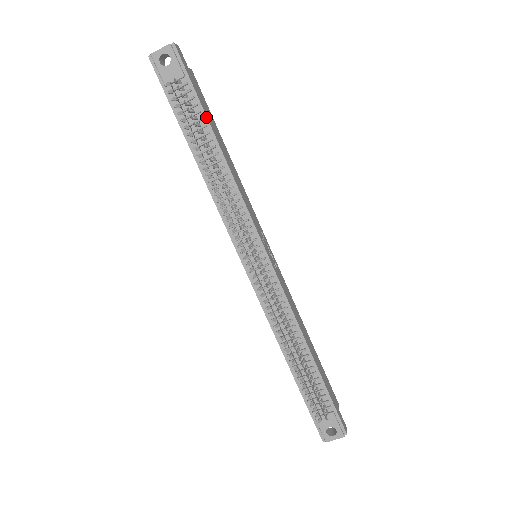
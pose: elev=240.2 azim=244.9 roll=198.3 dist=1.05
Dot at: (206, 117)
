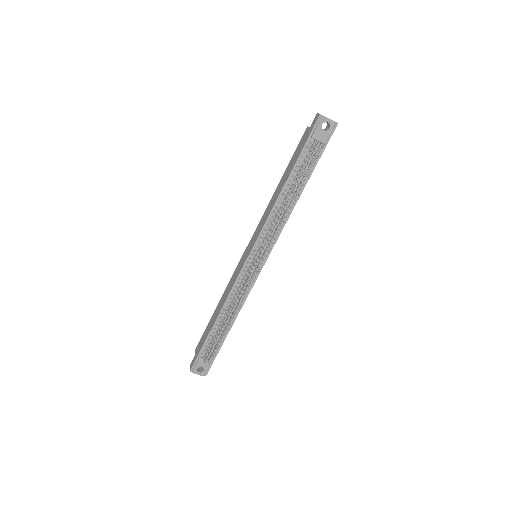
Dot at: occluded
